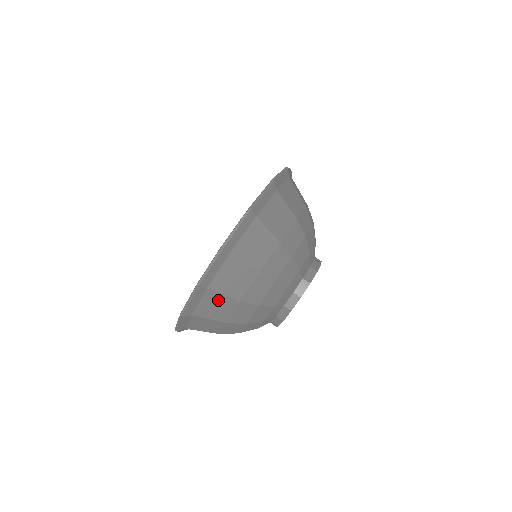
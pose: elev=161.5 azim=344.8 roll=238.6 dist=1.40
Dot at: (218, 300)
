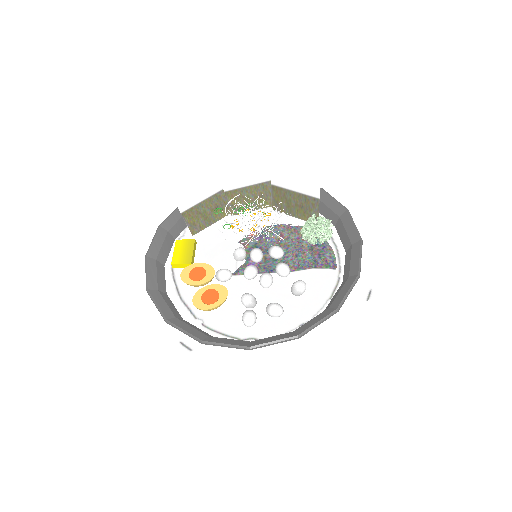
Dot at: occluded
